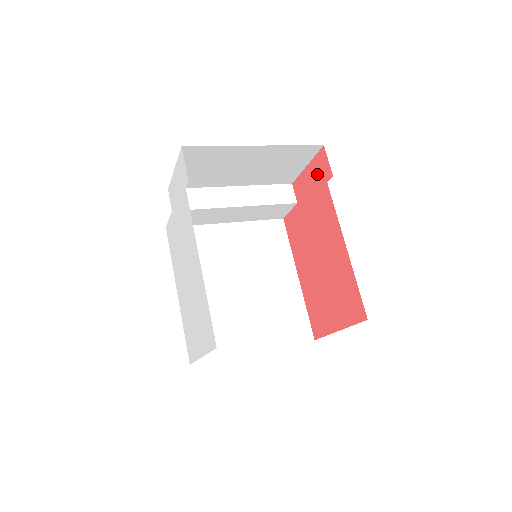
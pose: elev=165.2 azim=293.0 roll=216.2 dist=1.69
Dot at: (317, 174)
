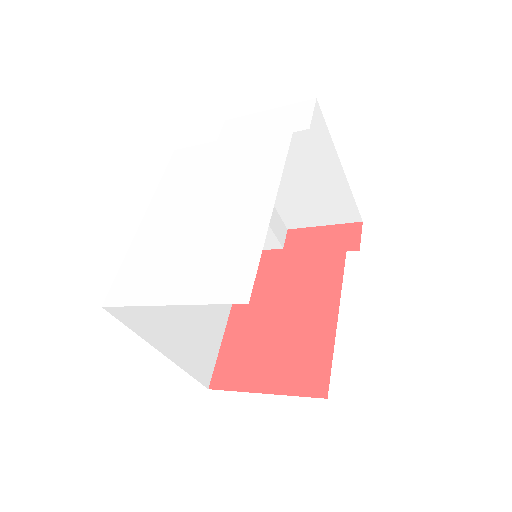
Dot at: (336, 238)
